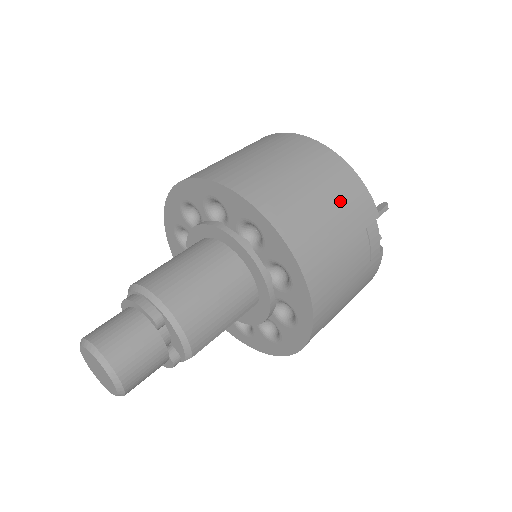
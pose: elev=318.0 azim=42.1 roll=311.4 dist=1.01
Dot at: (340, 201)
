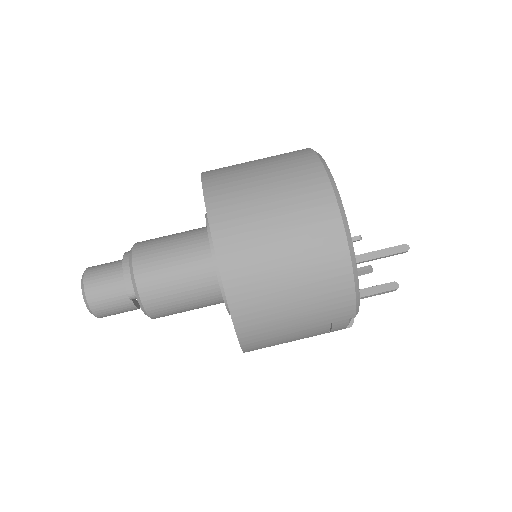
Dot at: (314, 303)
